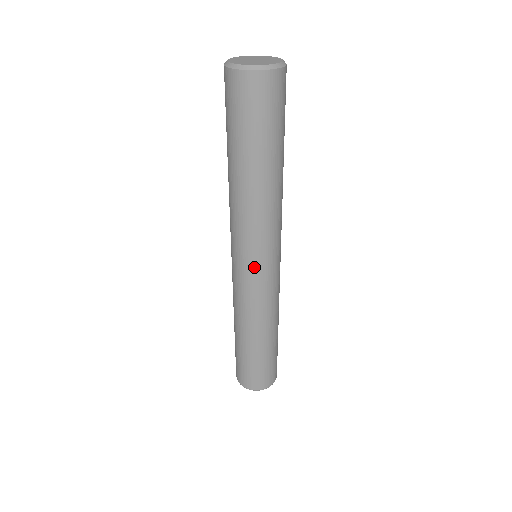
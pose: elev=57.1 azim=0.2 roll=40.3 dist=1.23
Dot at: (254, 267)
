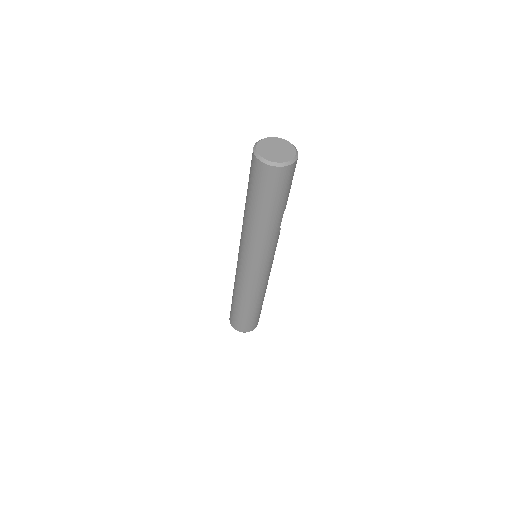
Dot at: (245, 265)
